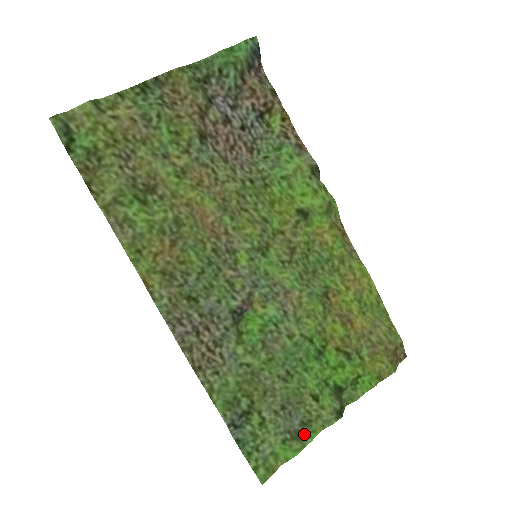
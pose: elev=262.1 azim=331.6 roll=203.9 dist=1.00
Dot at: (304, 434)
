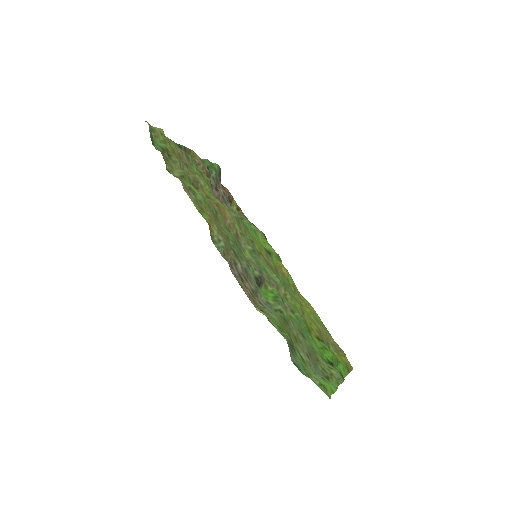
Dot at: occluded
